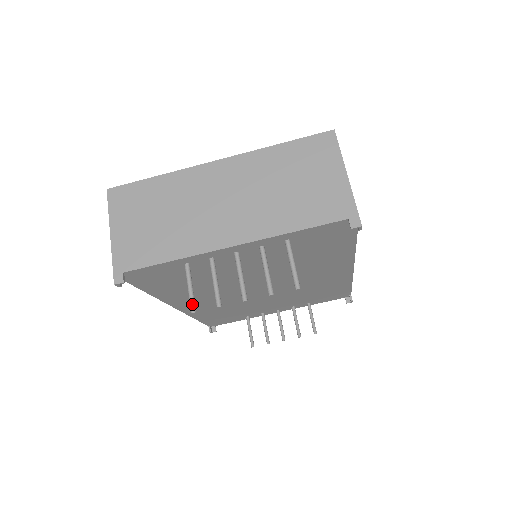
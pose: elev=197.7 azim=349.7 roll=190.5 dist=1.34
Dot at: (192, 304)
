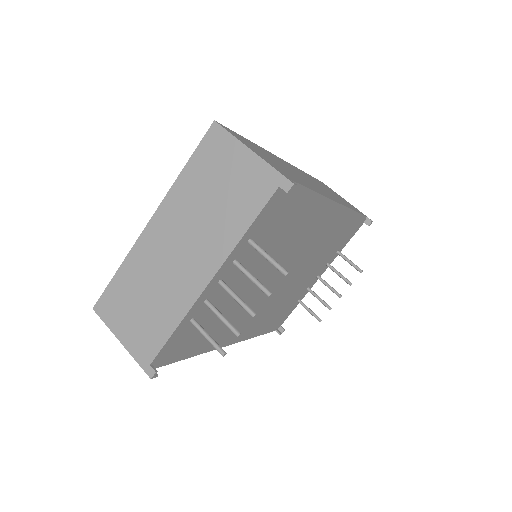
Dot at: (218, 349)
